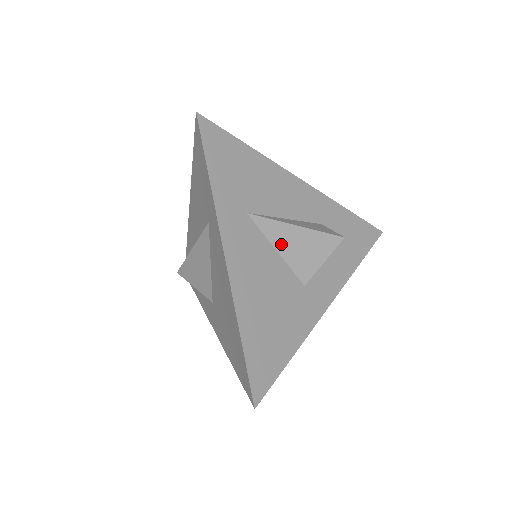
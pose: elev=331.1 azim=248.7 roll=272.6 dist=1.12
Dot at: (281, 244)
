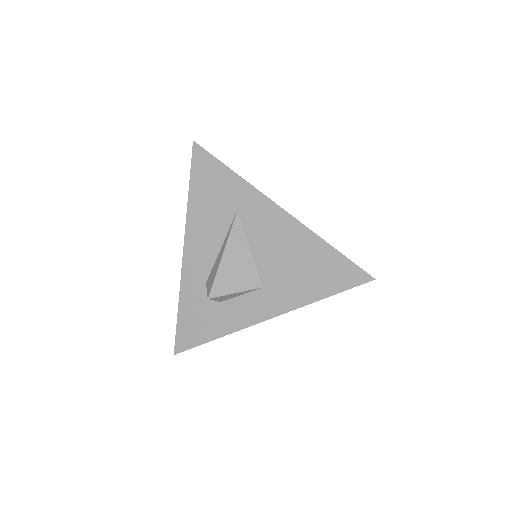
Dot at: occluded
